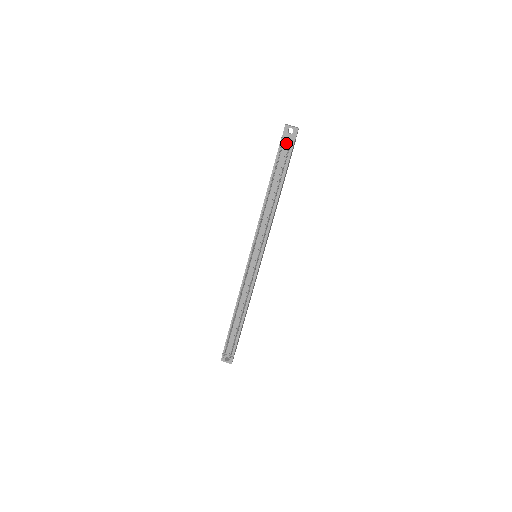
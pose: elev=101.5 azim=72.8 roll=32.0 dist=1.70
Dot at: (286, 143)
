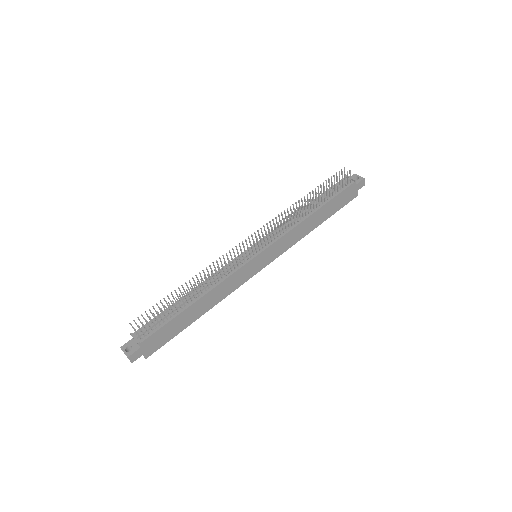
Dot at: occluded
